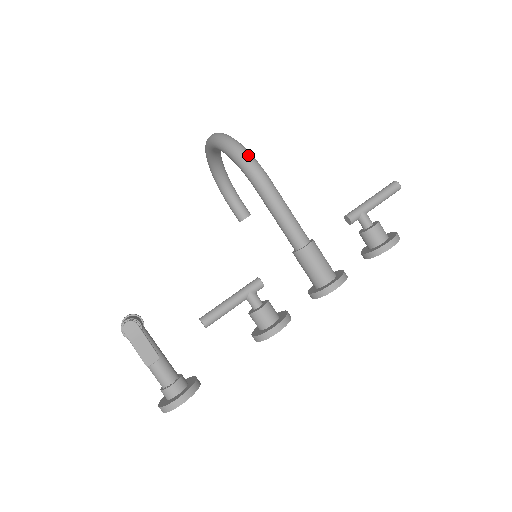
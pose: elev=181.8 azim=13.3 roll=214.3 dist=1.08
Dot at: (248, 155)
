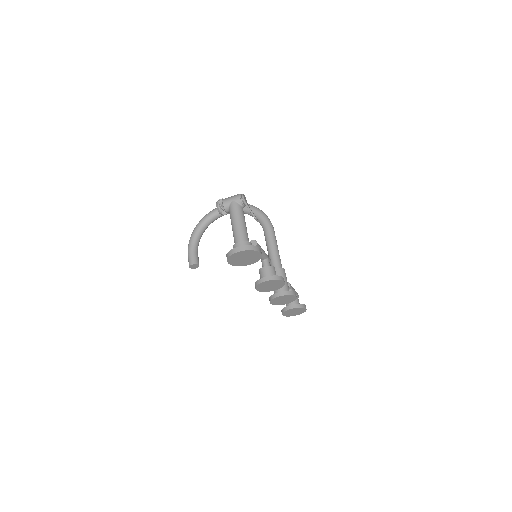
Dot at: (267, 216)
